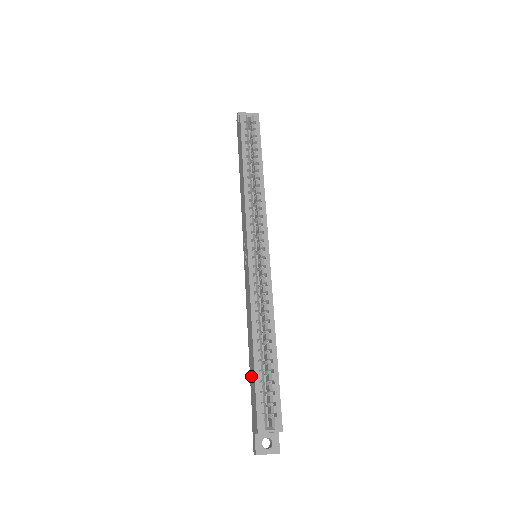
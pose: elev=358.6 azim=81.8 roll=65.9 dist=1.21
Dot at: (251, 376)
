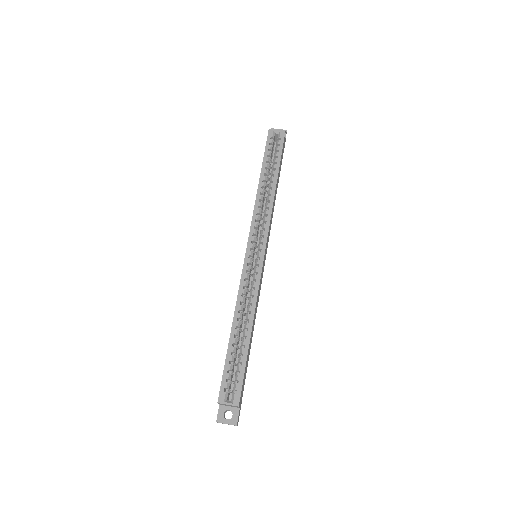
Dot at: occluded
